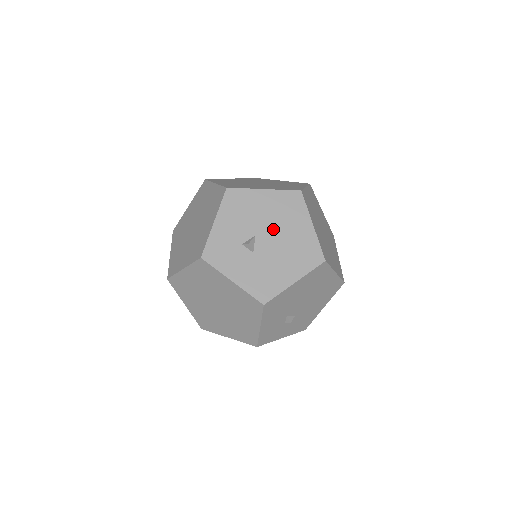
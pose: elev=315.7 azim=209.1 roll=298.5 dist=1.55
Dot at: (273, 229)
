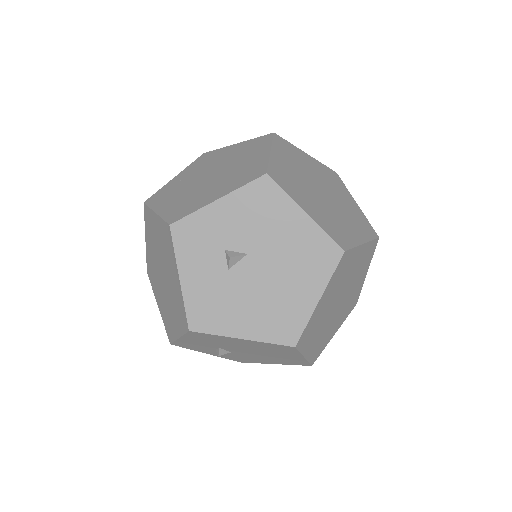
Dot at: (273, 264)
